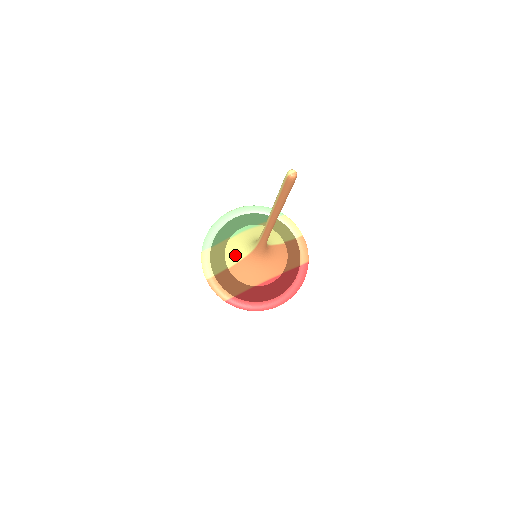
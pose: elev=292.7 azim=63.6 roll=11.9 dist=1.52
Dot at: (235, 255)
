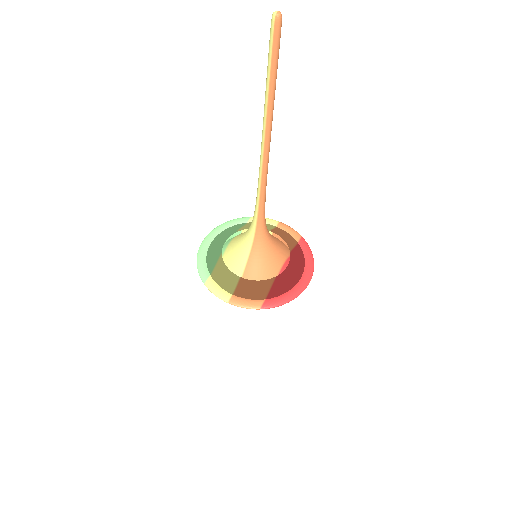
Dot at: (239, 260)
